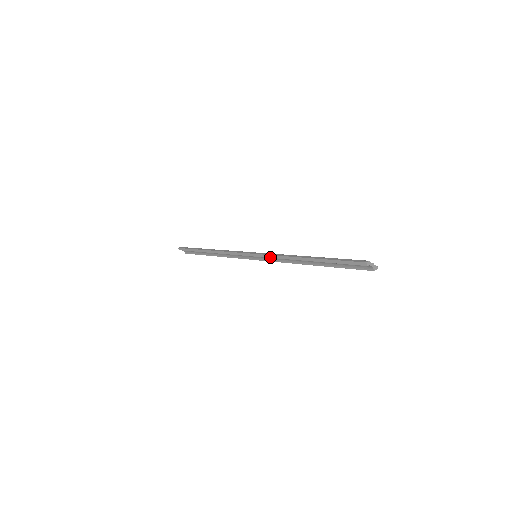
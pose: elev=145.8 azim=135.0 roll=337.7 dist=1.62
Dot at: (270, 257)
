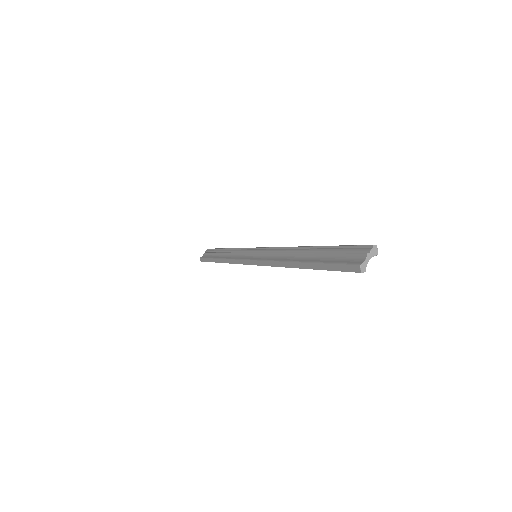
Dot at: occluded
